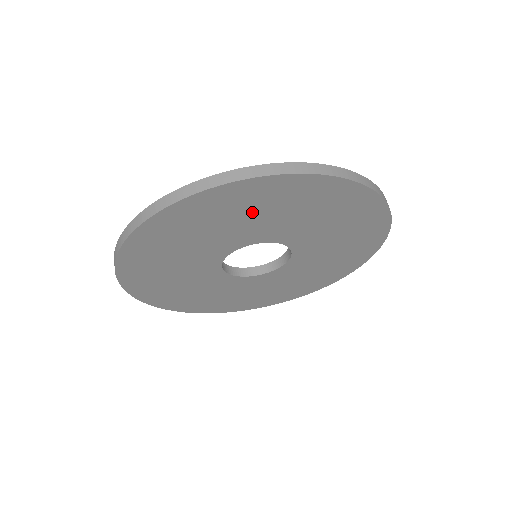
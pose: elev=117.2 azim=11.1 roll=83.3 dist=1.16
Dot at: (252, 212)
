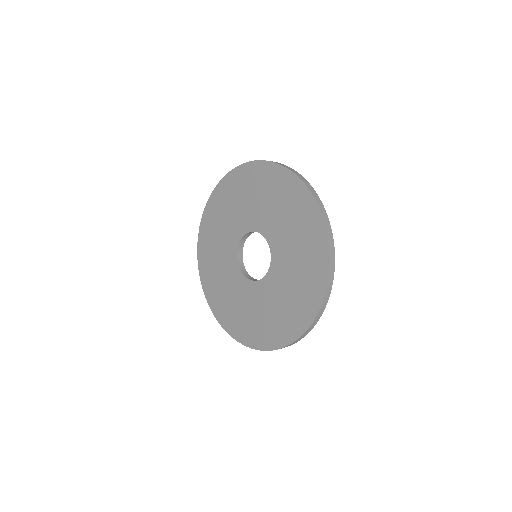
Dot at: (265, 194)
